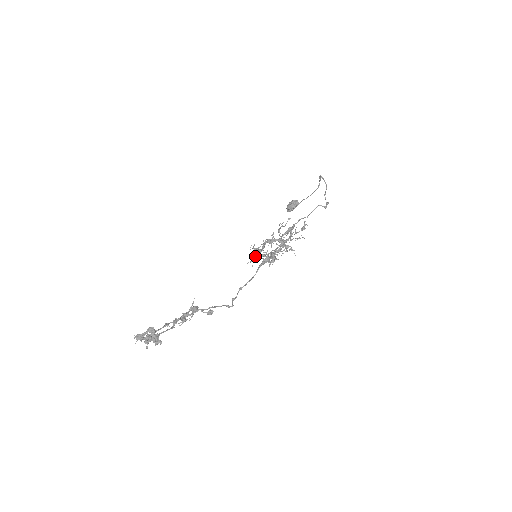
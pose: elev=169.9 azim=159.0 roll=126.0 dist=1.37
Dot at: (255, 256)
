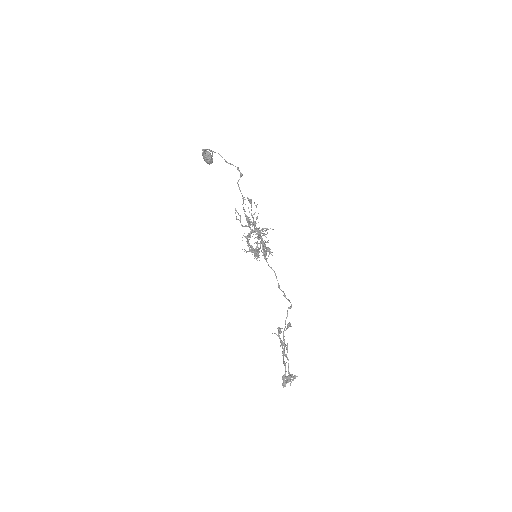
Dot at: occluded
